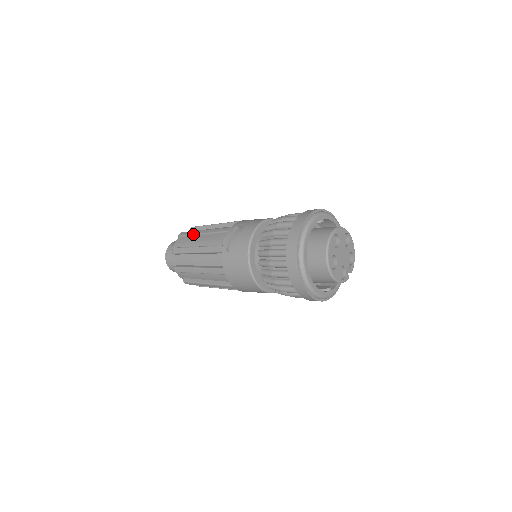
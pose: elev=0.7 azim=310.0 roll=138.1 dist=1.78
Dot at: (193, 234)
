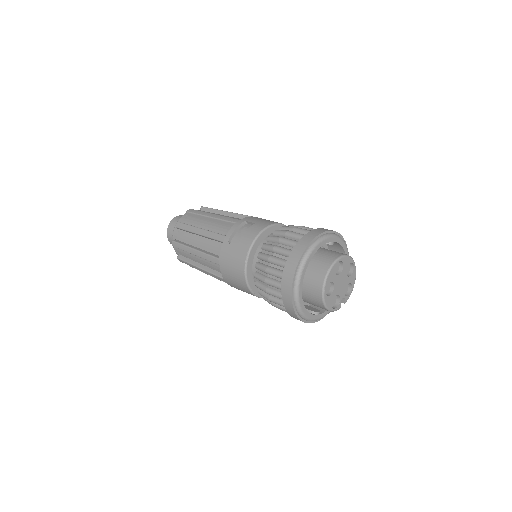
Dot at: (201, 214)
